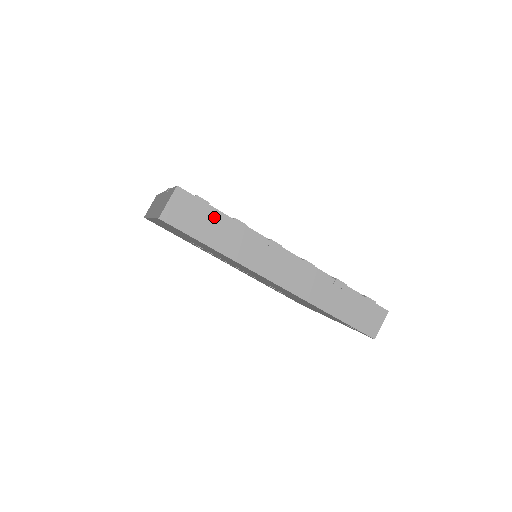
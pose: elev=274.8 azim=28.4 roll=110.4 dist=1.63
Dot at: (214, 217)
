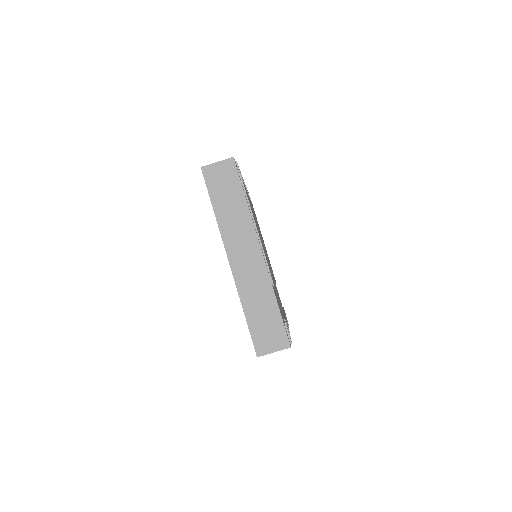
Dot at: occluded
